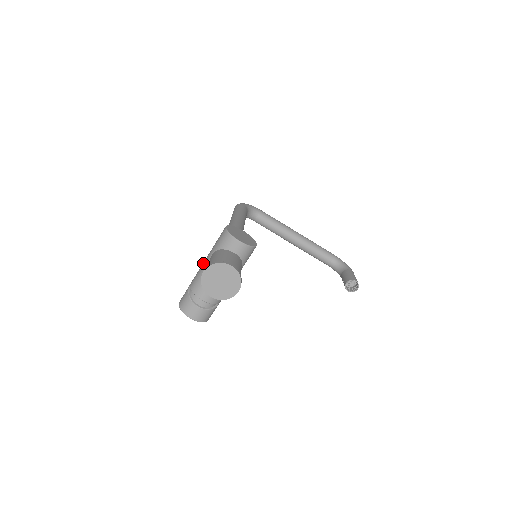
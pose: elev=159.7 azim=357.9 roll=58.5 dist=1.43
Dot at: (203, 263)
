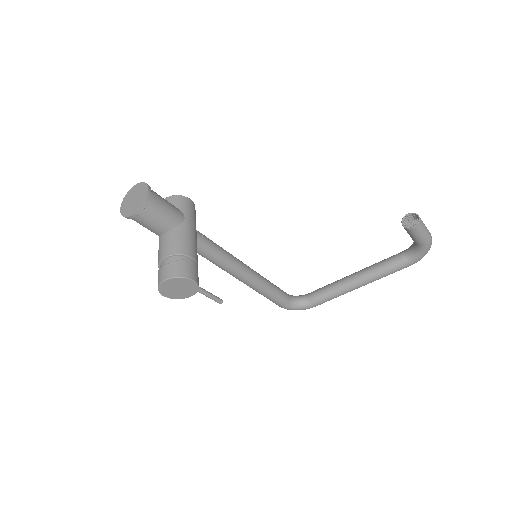
Dot at: occluded
